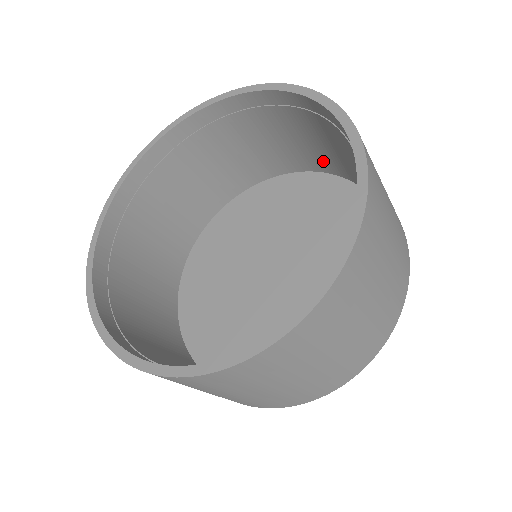
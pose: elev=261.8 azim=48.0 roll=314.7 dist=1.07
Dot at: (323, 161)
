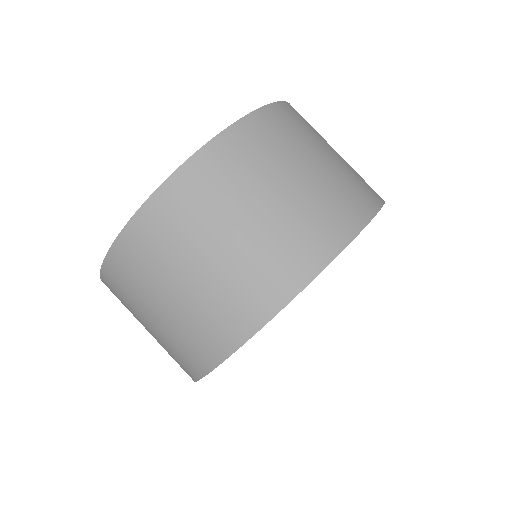
Dot at: occluded
